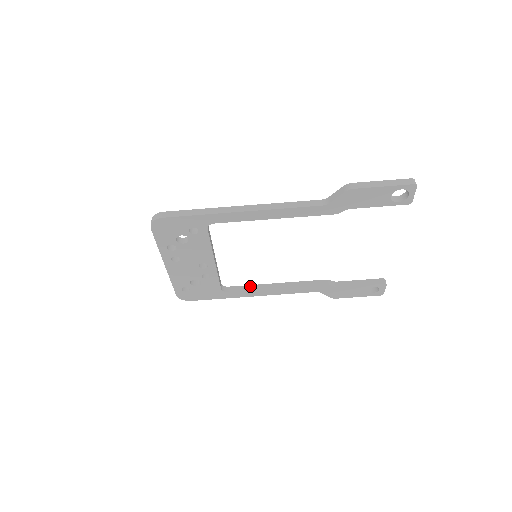
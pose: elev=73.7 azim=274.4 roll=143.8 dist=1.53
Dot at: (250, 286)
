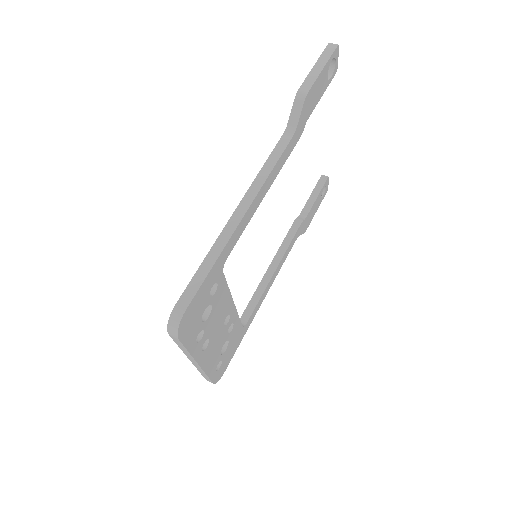
Dot at: (255, 295)
